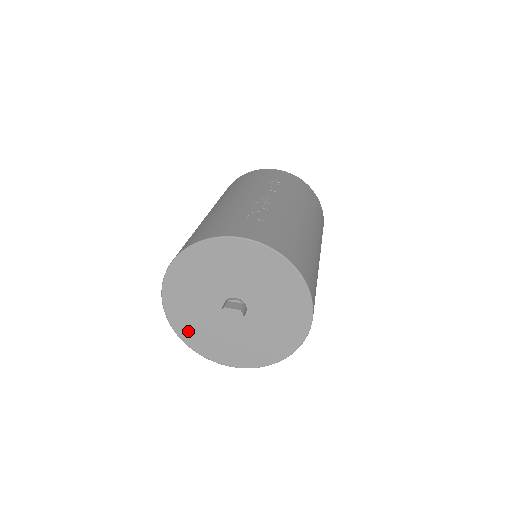
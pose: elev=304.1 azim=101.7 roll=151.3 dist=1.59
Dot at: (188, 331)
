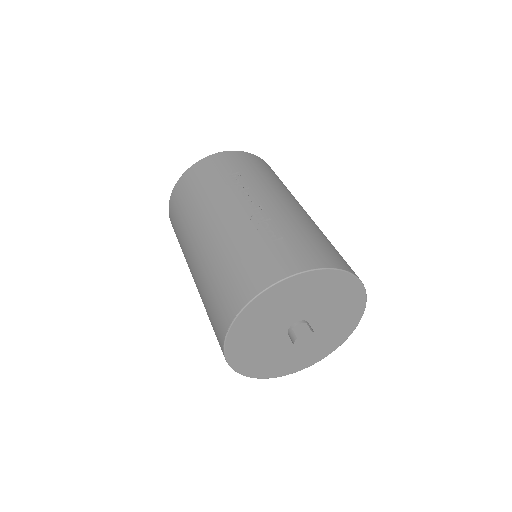
Dot at: (258, 369)
